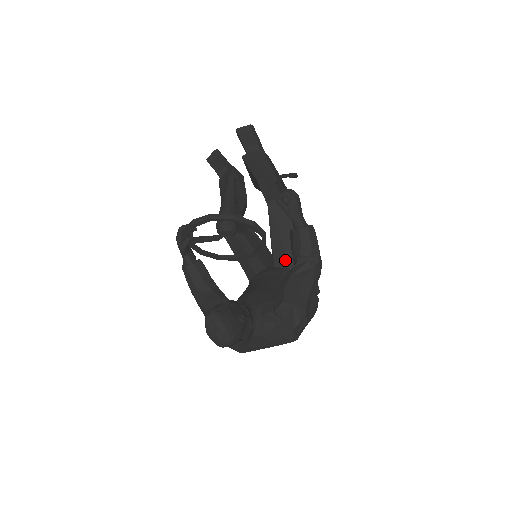
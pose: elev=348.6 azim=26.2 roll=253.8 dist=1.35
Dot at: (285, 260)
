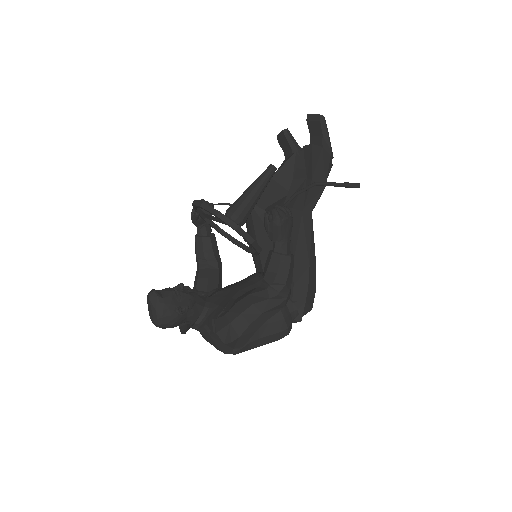
Dot at: occluded
